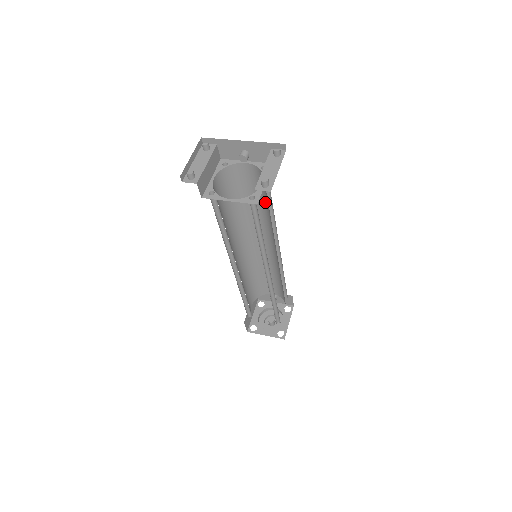
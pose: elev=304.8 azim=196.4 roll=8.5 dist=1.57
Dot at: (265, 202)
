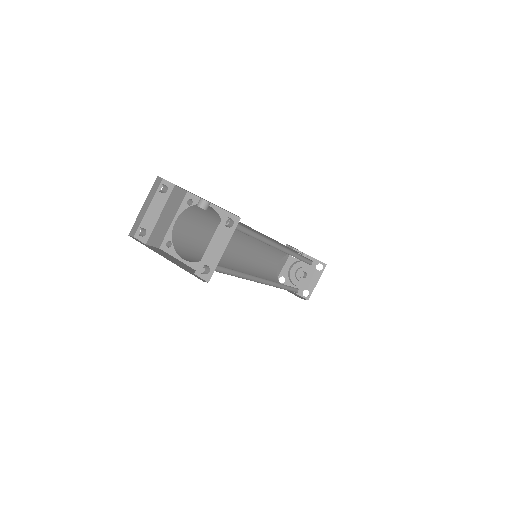
Dot at: (246, 232)
